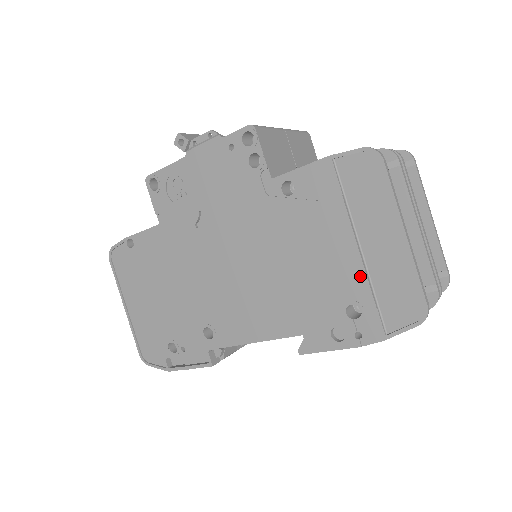
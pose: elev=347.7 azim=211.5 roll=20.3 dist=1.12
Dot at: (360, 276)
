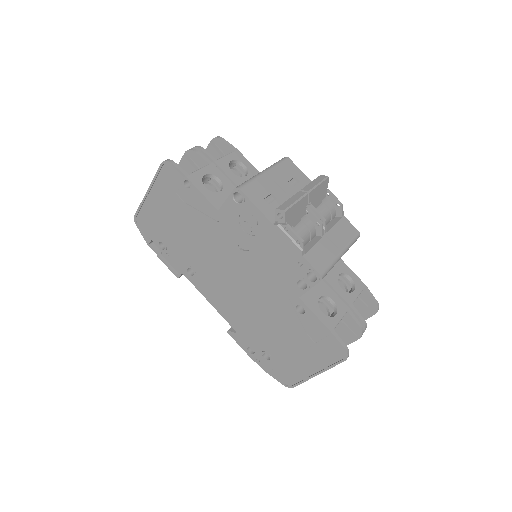
Dot at: (284, 358)
